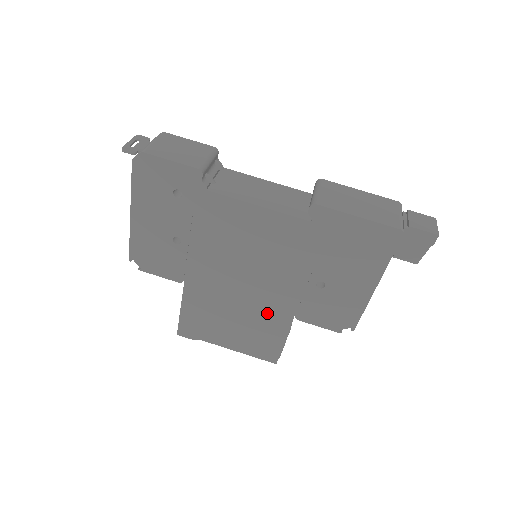
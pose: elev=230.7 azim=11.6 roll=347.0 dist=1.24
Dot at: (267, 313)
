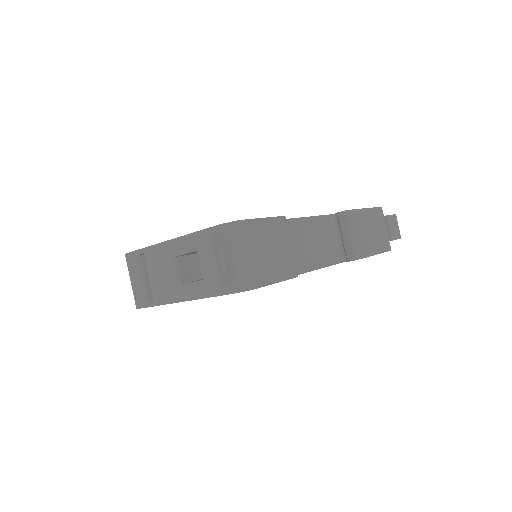
Dot at: occluded
